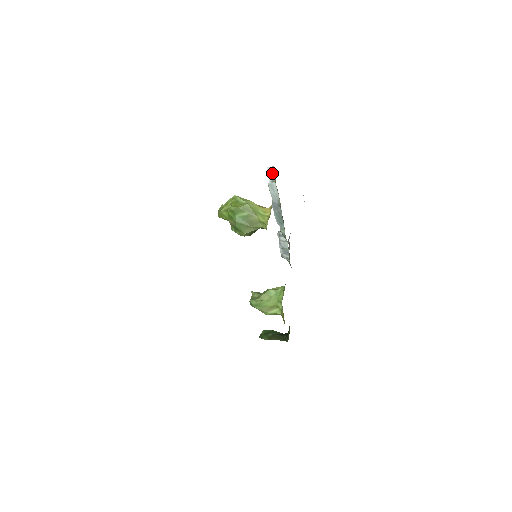
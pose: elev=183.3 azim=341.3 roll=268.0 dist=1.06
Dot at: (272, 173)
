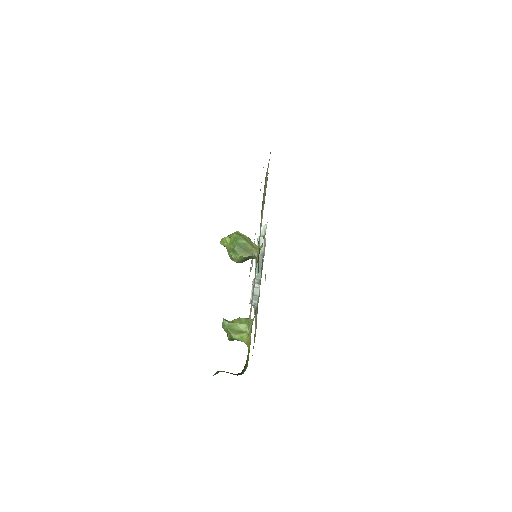
Dot at: (263, 230)
